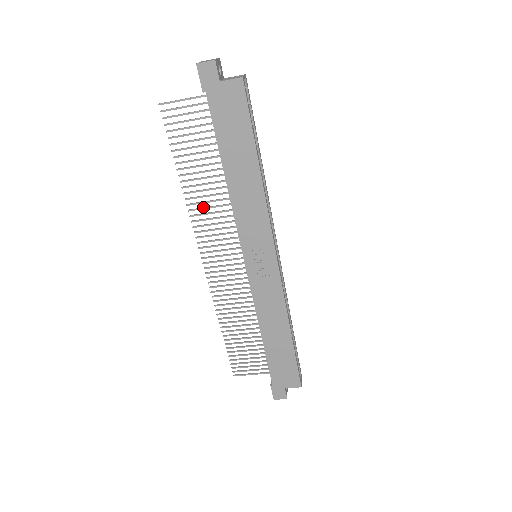
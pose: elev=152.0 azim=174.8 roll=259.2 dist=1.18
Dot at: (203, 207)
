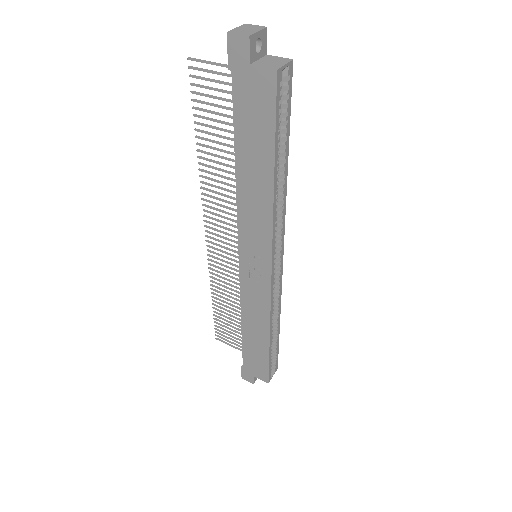
Dot at: (215, 185)
